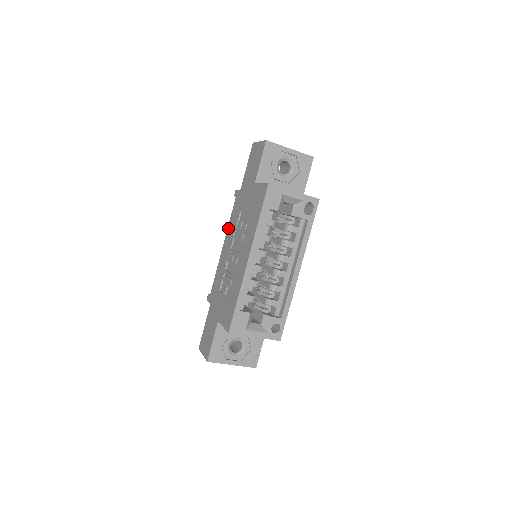
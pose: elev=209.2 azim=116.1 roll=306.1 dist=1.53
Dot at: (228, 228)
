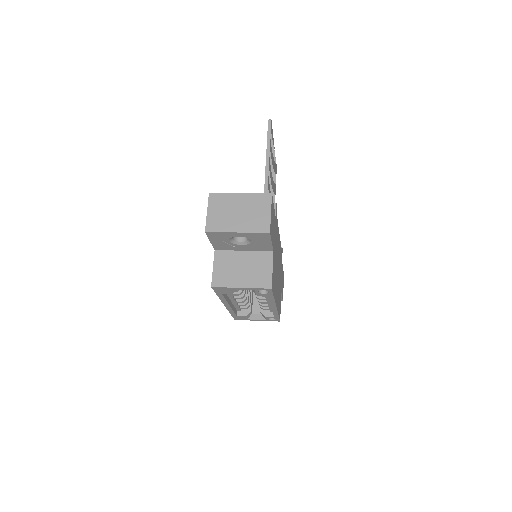
Dot at: occluded
